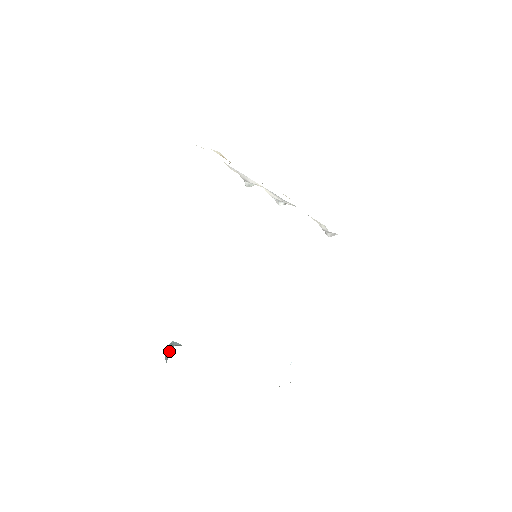
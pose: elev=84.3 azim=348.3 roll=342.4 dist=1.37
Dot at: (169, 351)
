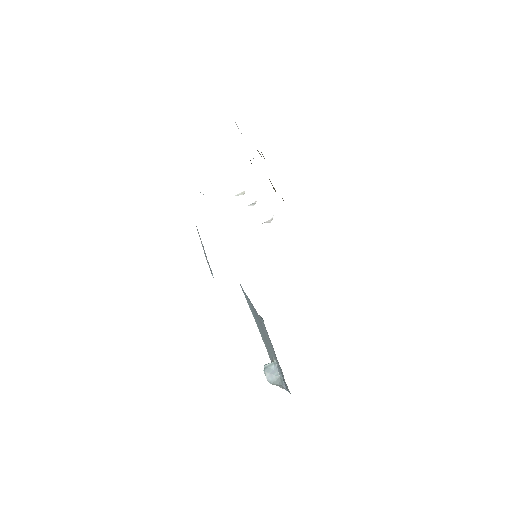
Dot at: (273, 372)
